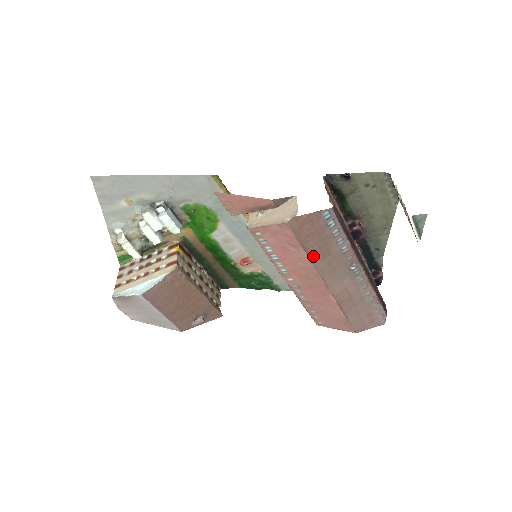
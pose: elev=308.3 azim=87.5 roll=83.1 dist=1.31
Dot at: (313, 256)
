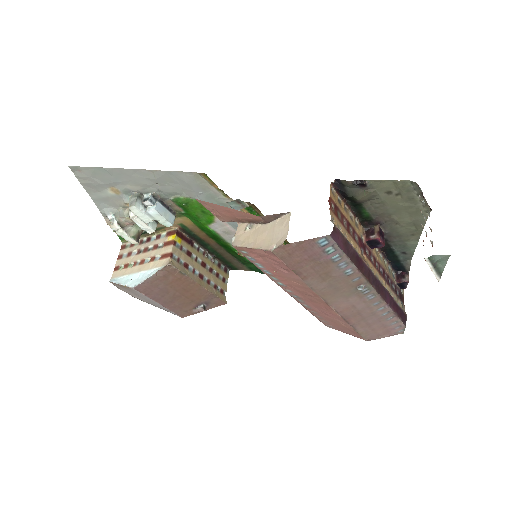
Dot at: (309, 279)
